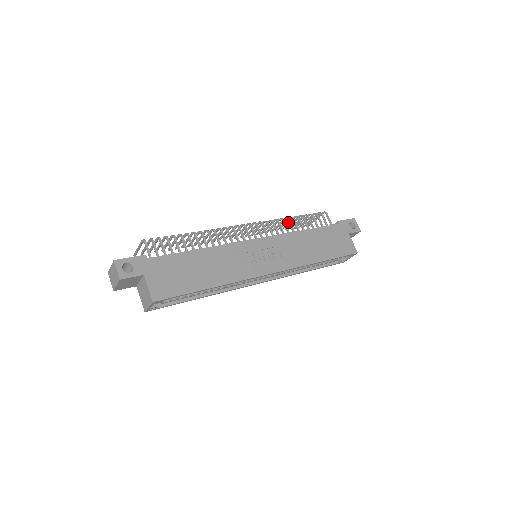
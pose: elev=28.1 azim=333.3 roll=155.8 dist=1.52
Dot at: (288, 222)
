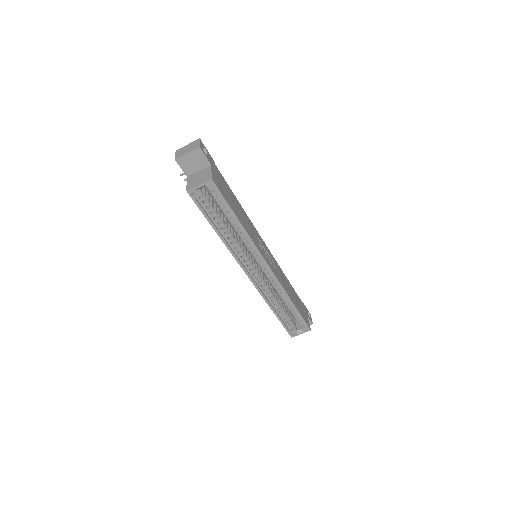
Dot at: occluded
